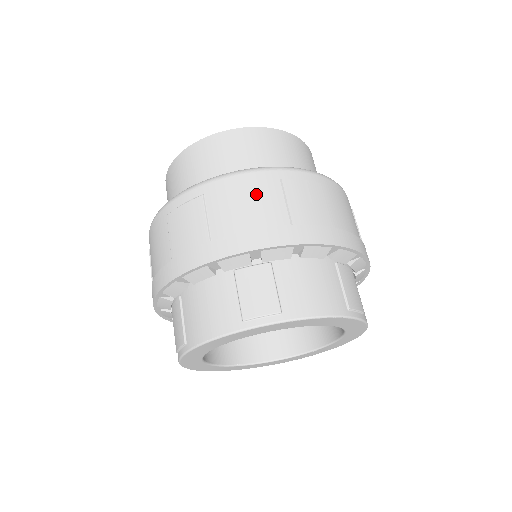
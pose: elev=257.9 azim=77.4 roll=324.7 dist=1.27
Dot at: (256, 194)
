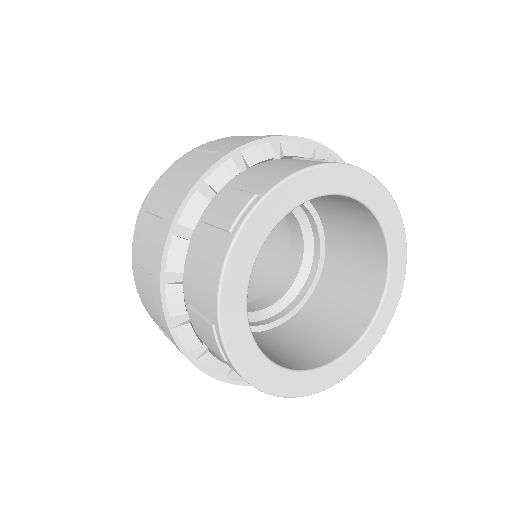
Dot at: (180, 168)
